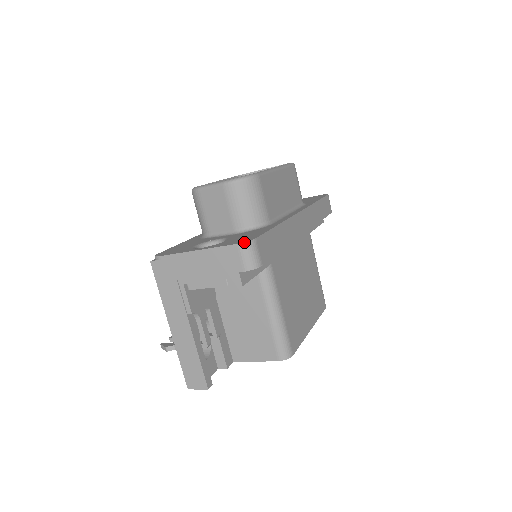
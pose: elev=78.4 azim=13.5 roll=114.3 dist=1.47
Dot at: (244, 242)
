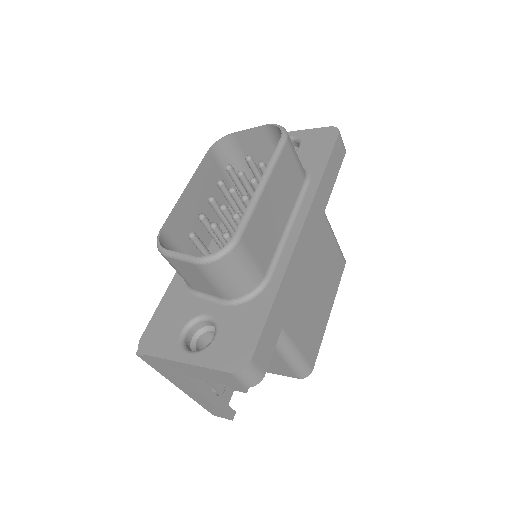
Dot at: (238, 372)
